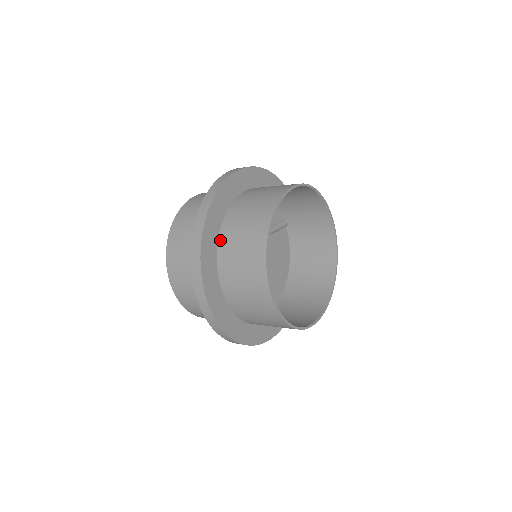
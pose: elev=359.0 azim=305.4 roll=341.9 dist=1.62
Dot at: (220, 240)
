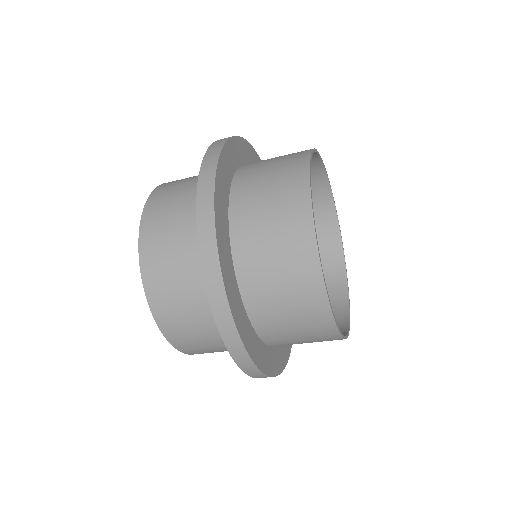
Dot at: (237, 176)
